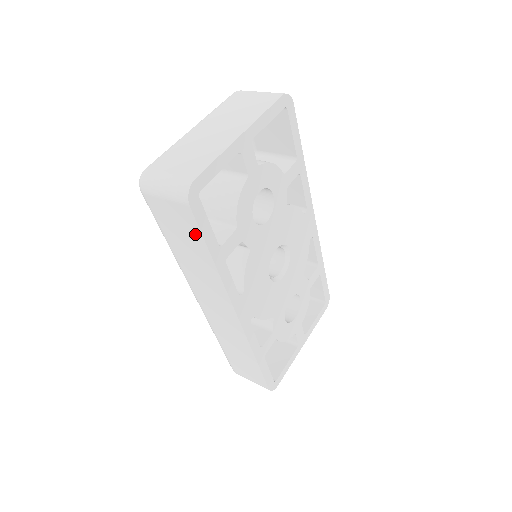
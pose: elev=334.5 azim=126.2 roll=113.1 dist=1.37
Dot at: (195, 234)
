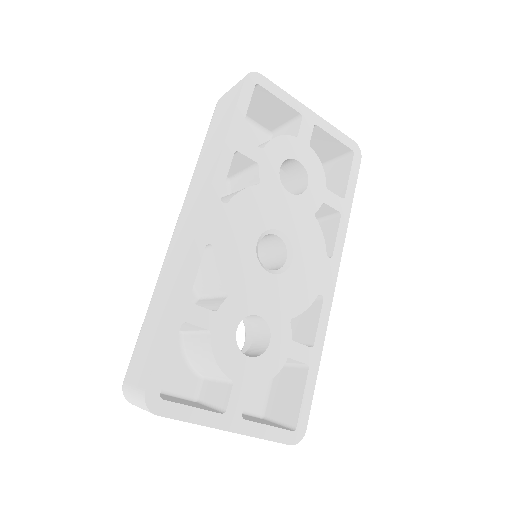
Dot at: (231, 110)
